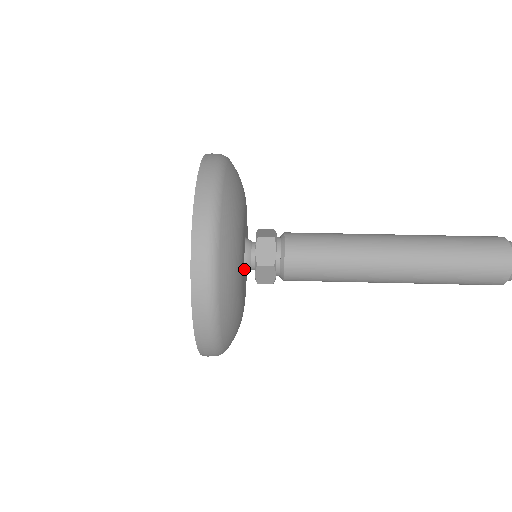
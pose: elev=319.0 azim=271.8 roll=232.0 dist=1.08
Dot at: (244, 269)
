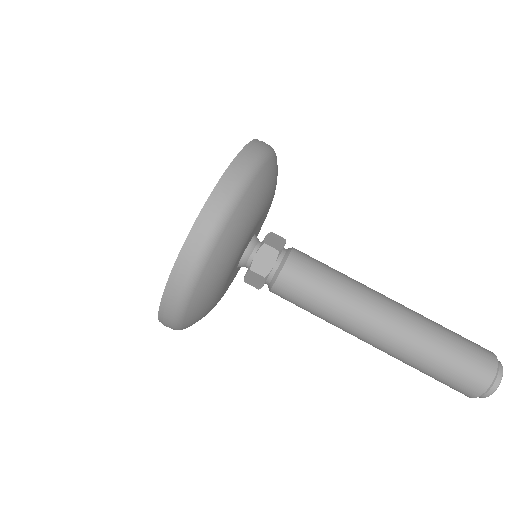
Dot at: occluded
